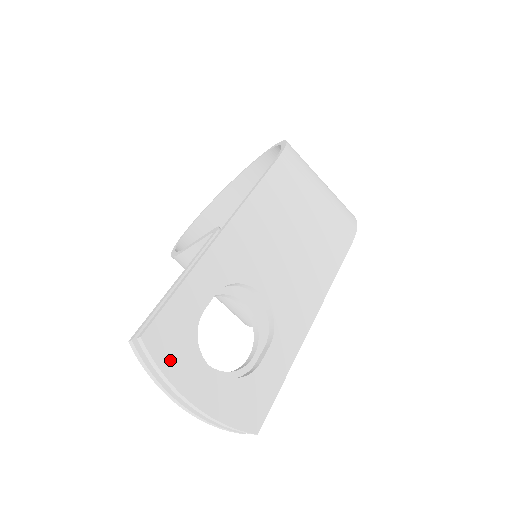
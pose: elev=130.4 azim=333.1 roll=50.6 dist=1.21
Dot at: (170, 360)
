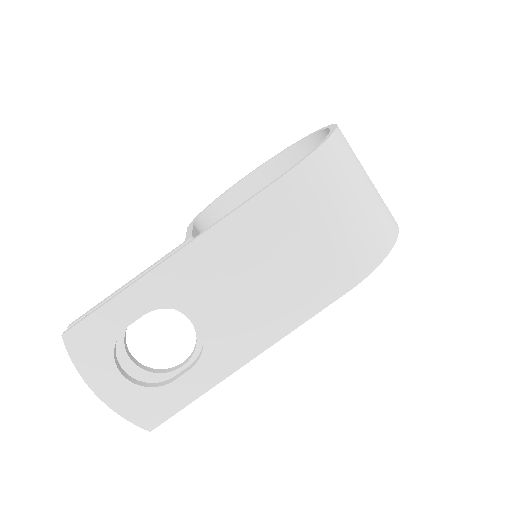
Dot at: (84, 358)
